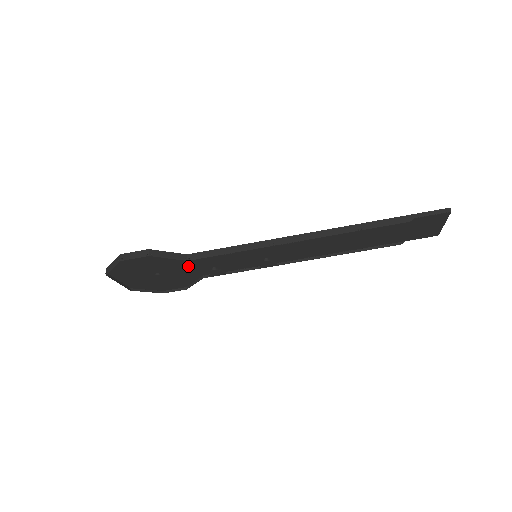
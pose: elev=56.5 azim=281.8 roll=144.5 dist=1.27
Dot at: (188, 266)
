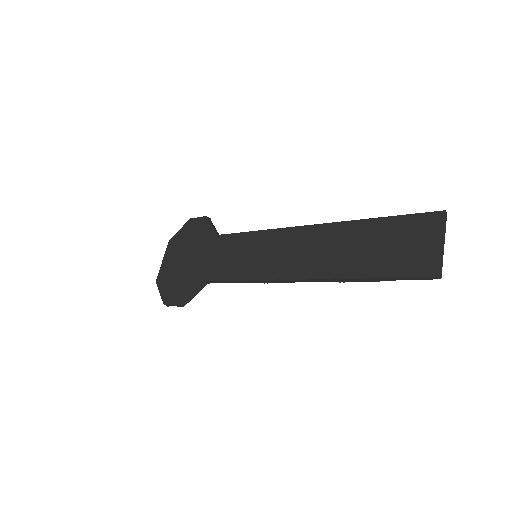
Dot at: (207, 265)
